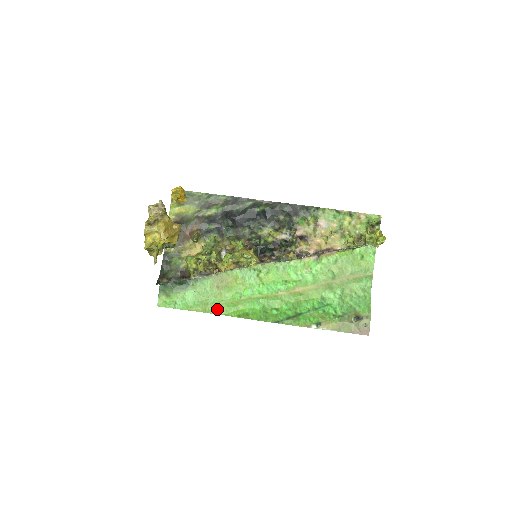
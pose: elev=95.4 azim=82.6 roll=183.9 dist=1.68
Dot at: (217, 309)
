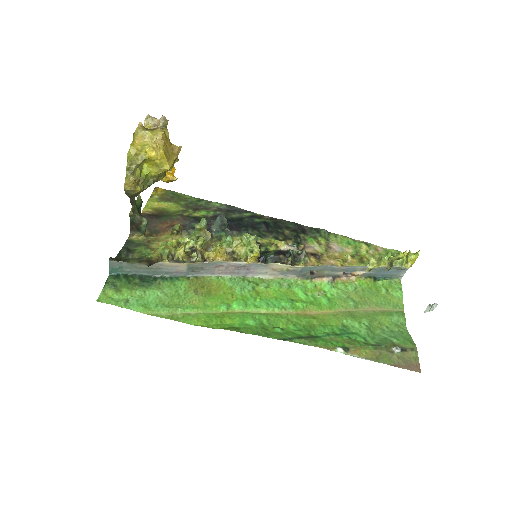
Dot at: (191, 318)
